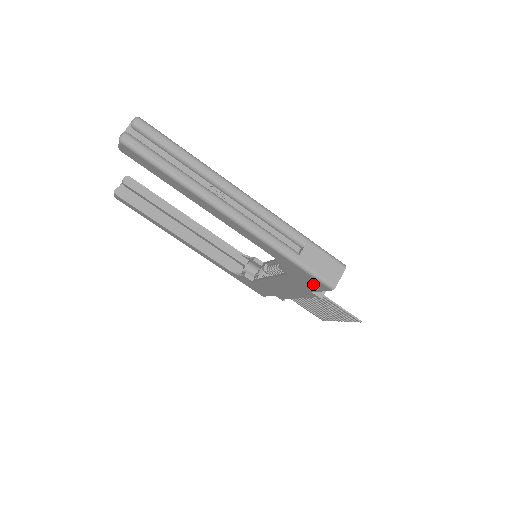
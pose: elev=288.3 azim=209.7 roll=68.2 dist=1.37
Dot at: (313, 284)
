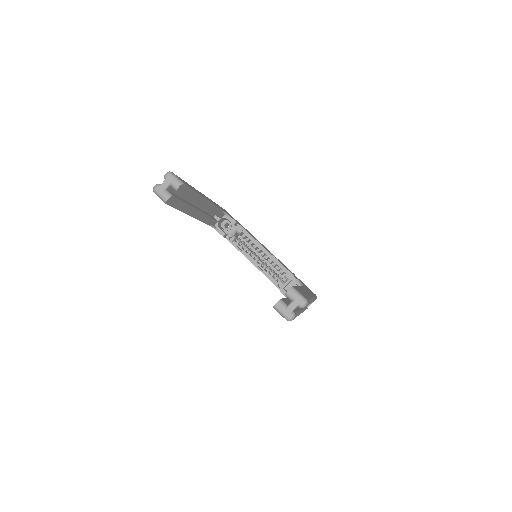
Dot at: occluded
